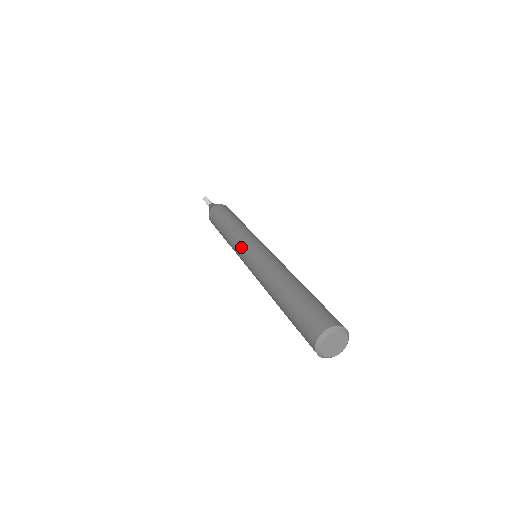
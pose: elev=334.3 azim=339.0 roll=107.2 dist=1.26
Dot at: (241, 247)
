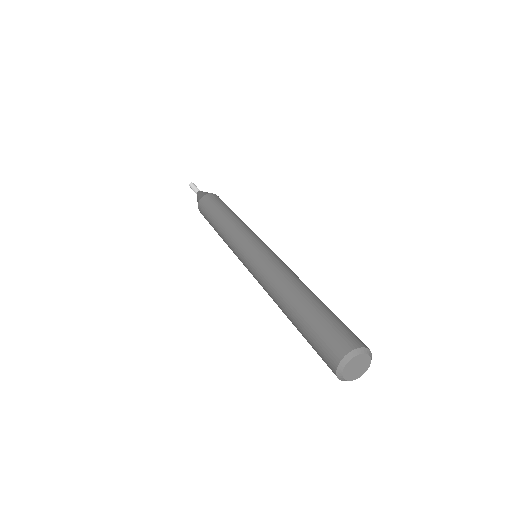
Dot at: (238, 257)
